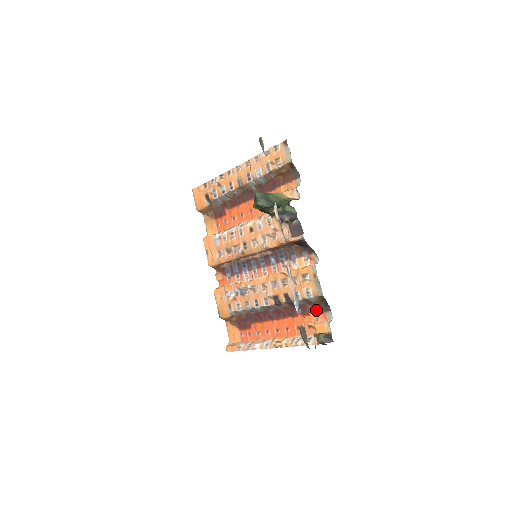
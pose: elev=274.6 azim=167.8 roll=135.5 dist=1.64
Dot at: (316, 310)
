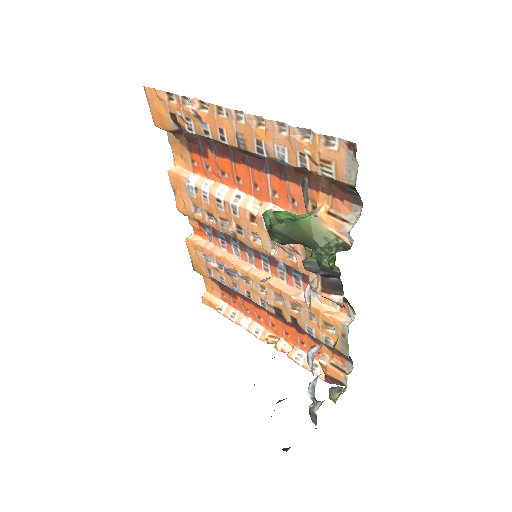
Dot at: (332, 349)
